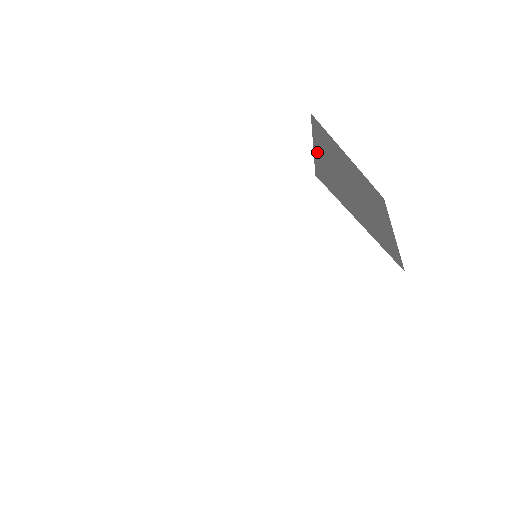
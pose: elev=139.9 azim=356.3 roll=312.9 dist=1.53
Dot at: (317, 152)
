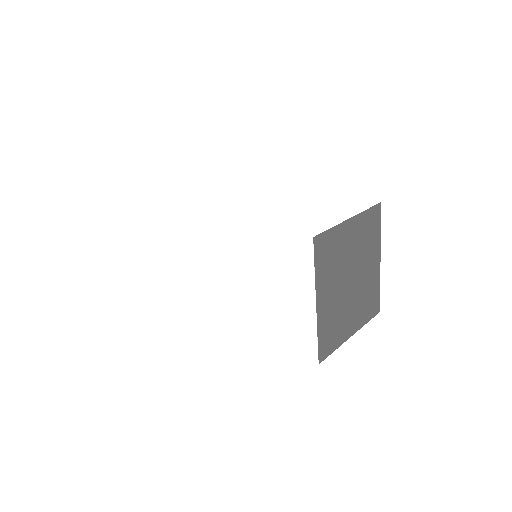
Dot at: (343, 227)
